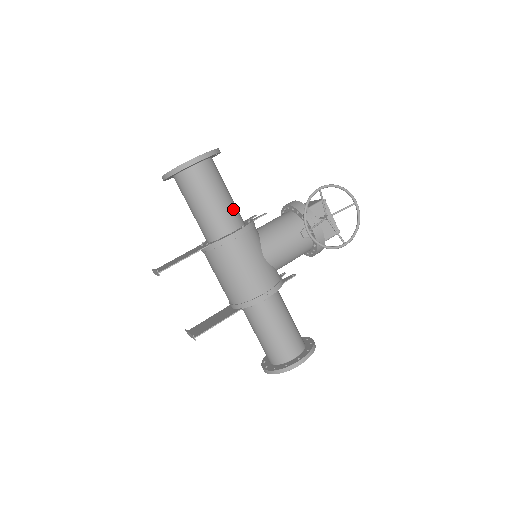
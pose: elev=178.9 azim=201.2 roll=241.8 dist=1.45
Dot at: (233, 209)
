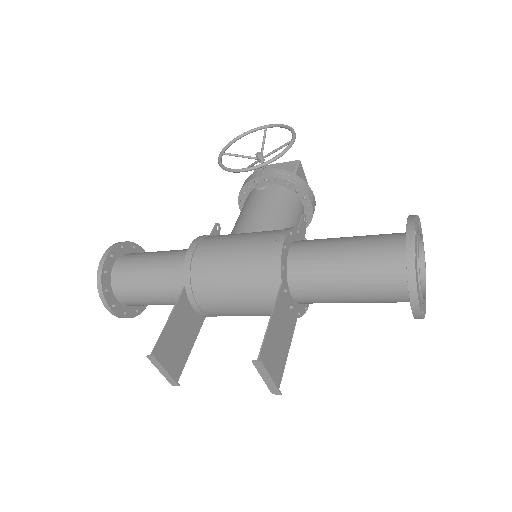
Dot at: (181, 250)
